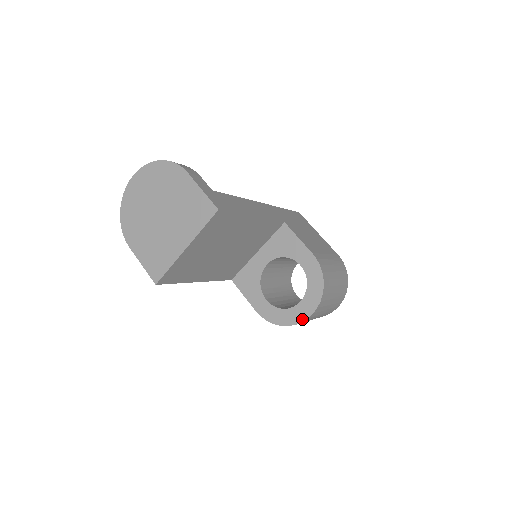
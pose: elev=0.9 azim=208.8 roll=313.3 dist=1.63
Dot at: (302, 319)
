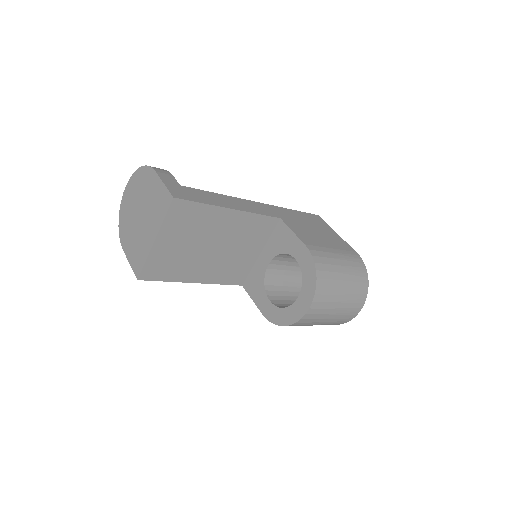
Dot at: (300, 316)
